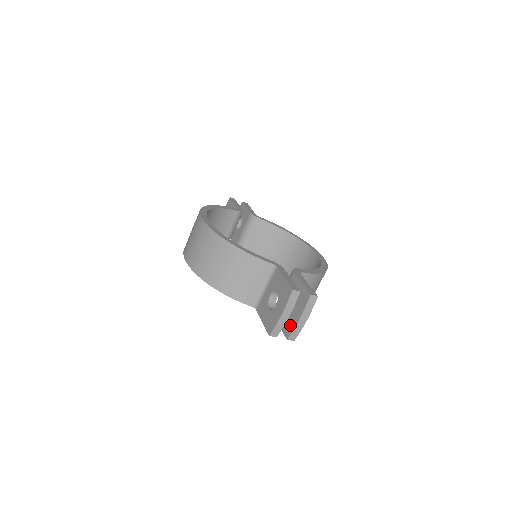
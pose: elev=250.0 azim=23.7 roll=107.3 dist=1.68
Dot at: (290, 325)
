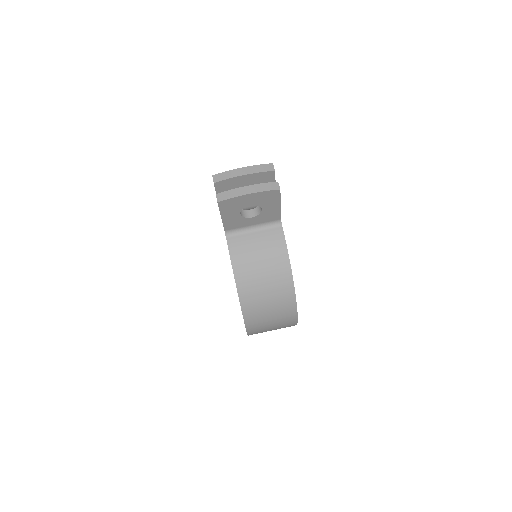
Dot at: occluded
